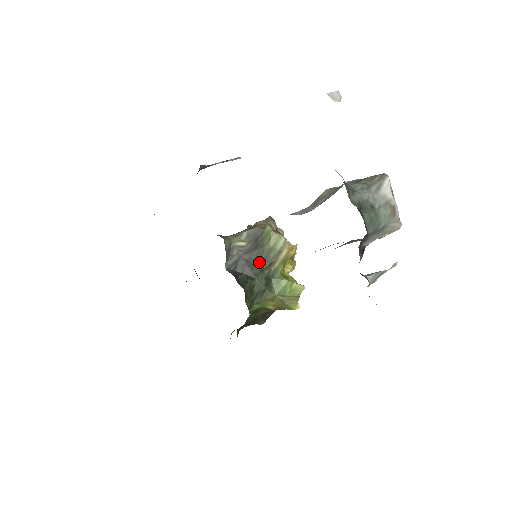
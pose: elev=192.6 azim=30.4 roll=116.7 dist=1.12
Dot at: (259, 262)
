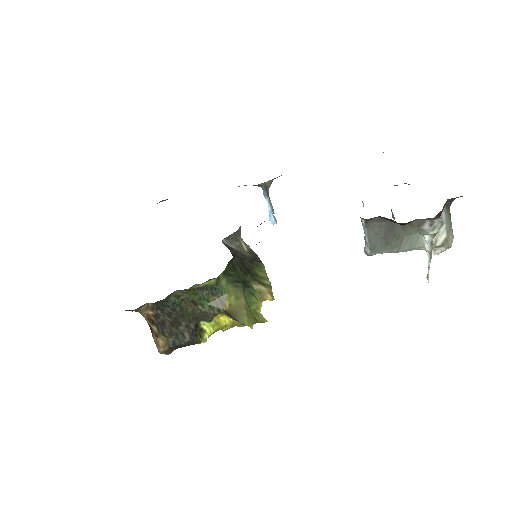
Dot at: (247, 268)
